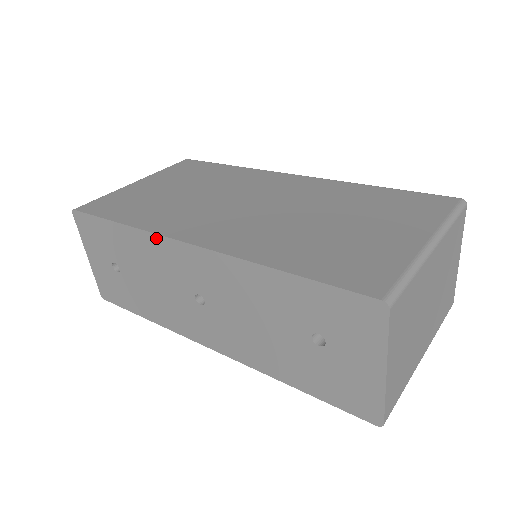
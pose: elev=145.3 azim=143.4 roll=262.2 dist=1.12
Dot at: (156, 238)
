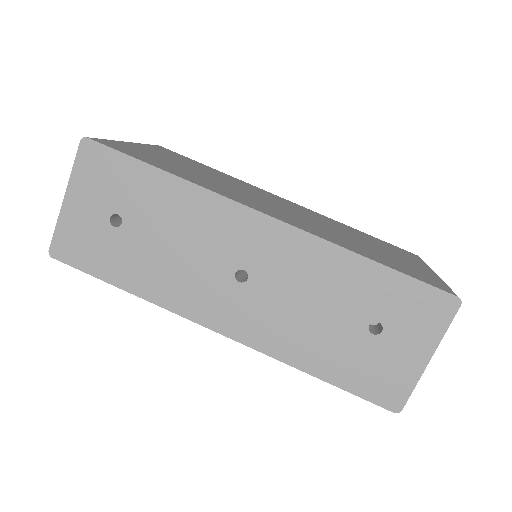
Dot at: (220, 200)
